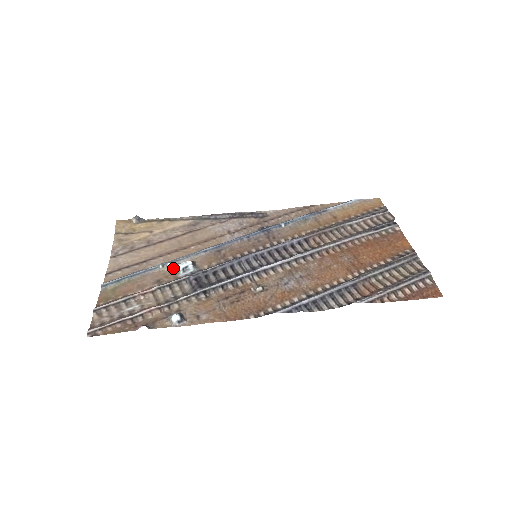
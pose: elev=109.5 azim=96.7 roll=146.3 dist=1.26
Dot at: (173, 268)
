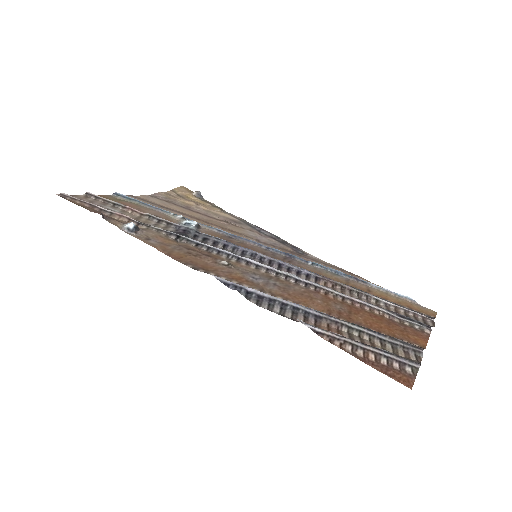
Dot at: (179, 219)
